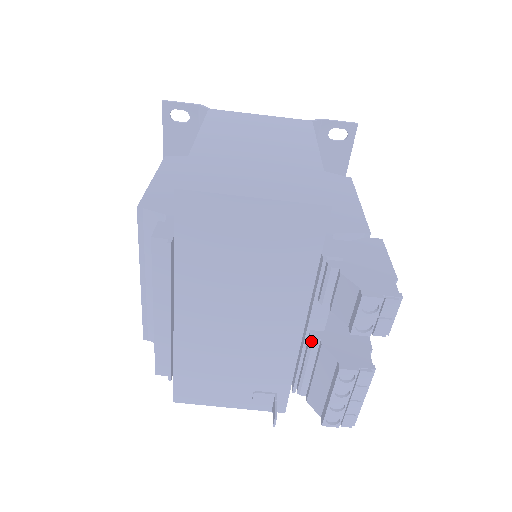
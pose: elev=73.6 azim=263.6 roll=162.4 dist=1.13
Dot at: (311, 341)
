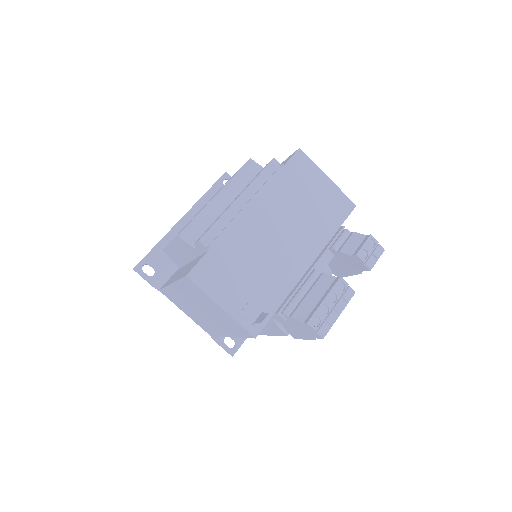
Dot at: (315, 272)
